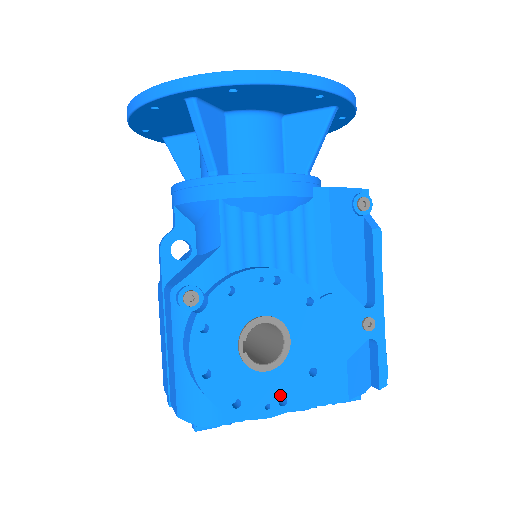
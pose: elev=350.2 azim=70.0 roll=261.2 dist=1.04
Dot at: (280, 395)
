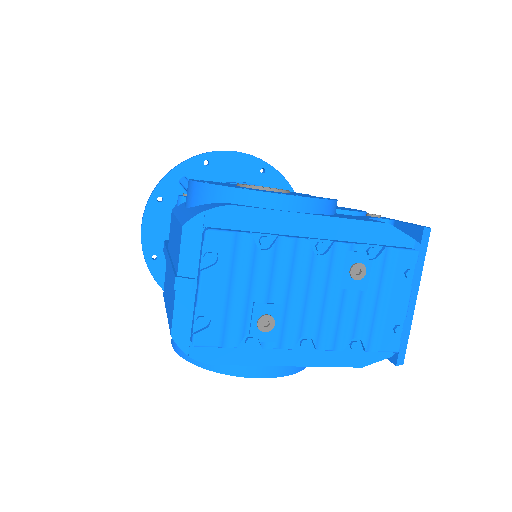
Dot at: occluded
